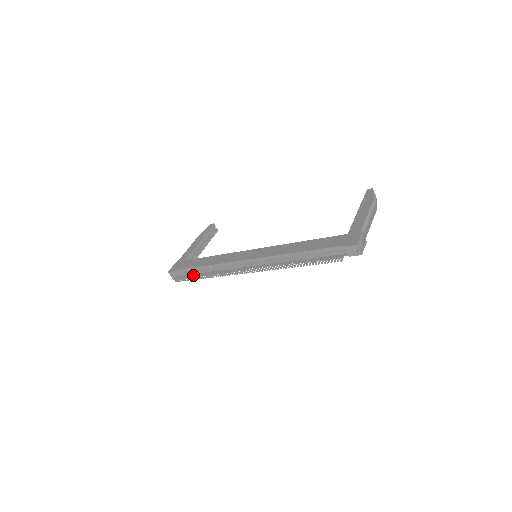
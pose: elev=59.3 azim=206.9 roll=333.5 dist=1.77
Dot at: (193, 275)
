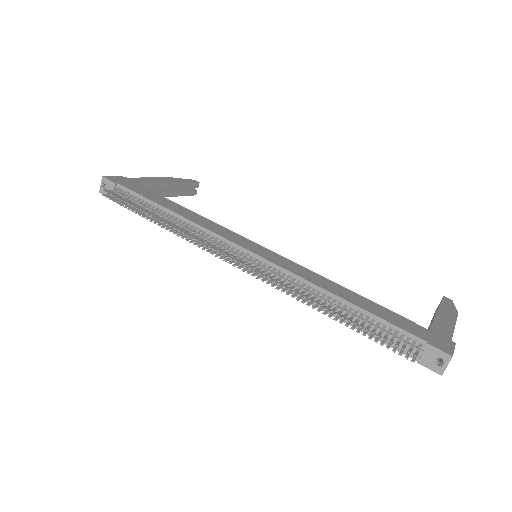
Dot at: (141, 207)
